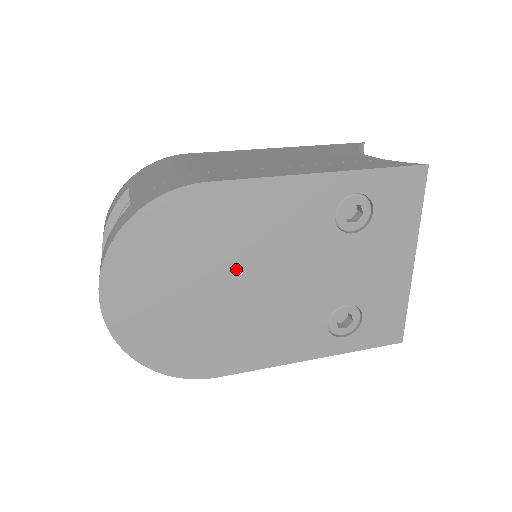
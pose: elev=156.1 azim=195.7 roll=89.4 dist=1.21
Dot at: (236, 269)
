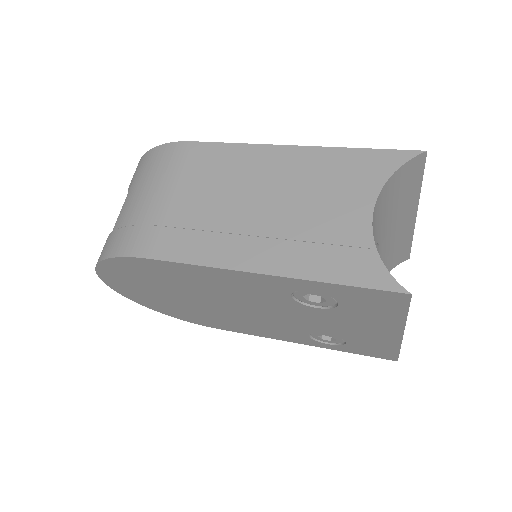
Dot at: (204, 297)
